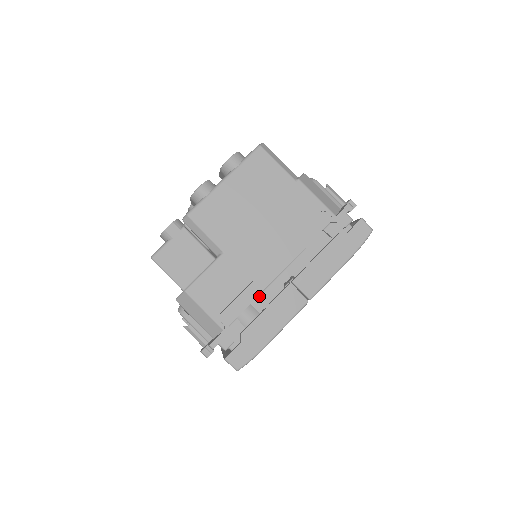
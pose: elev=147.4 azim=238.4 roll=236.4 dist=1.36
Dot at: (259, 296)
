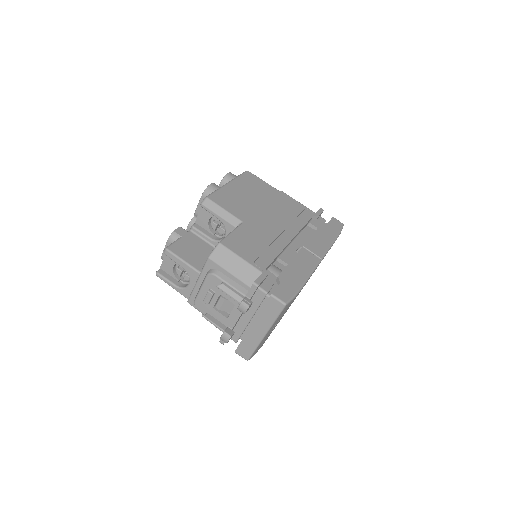
Dot at: (280, 257)
